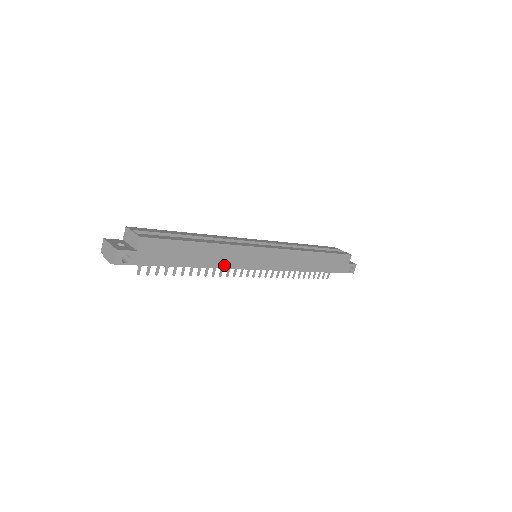
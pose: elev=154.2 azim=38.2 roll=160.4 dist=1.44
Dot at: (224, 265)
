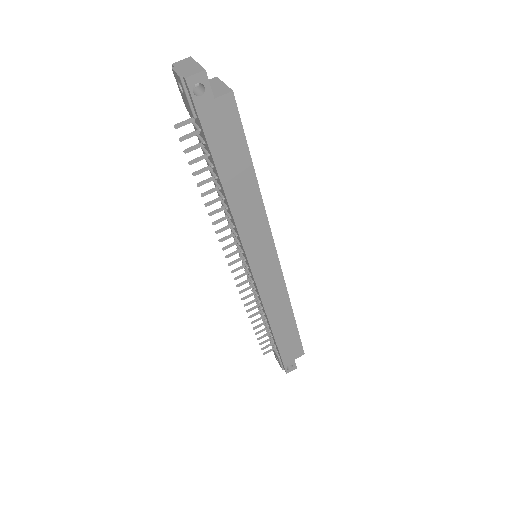
Dot at: (240, 223)
